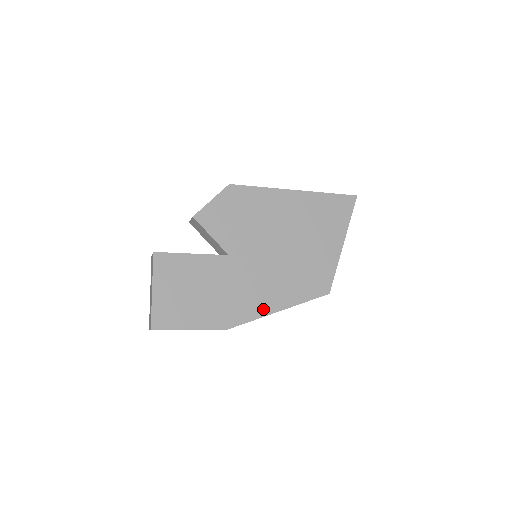
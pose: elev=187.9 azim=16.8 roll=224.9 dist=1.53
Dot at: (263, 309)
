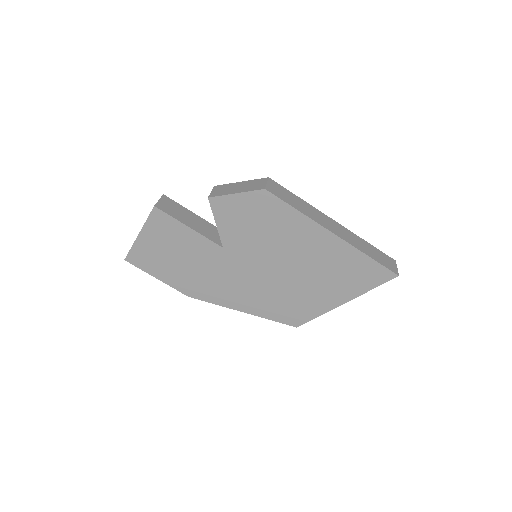
Dot at: (228, 302)
